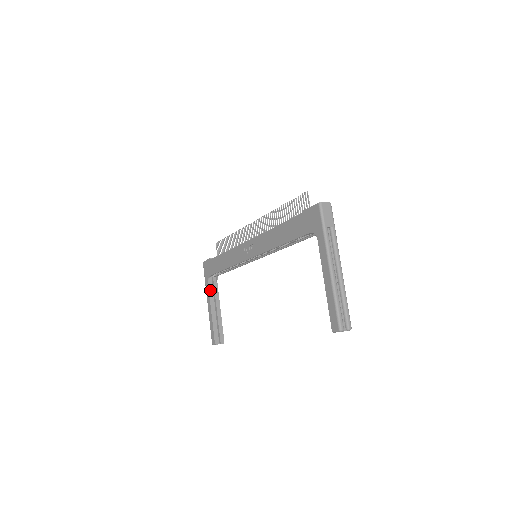
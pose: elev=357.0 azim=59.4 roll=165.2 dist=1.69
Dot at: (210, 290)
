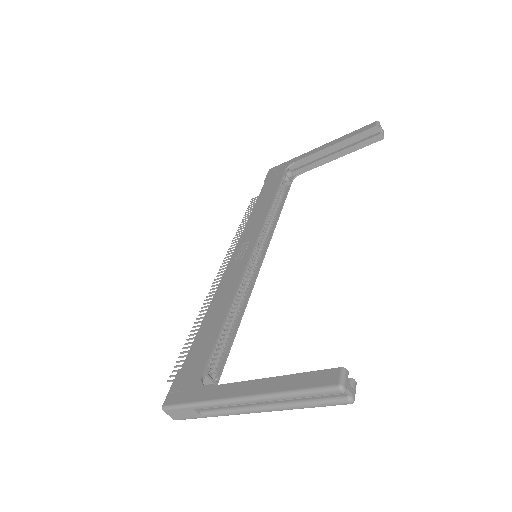
Dot at: (223, 387)
